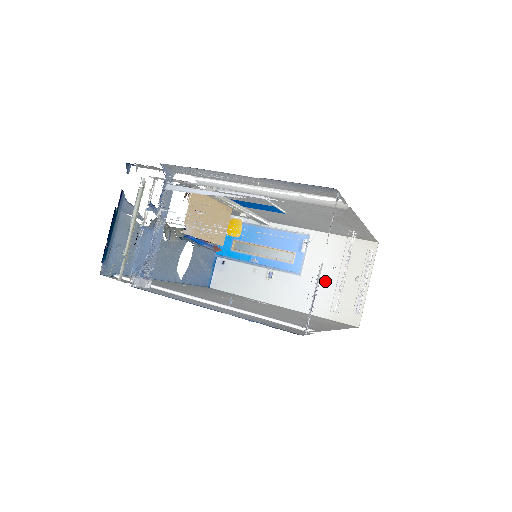
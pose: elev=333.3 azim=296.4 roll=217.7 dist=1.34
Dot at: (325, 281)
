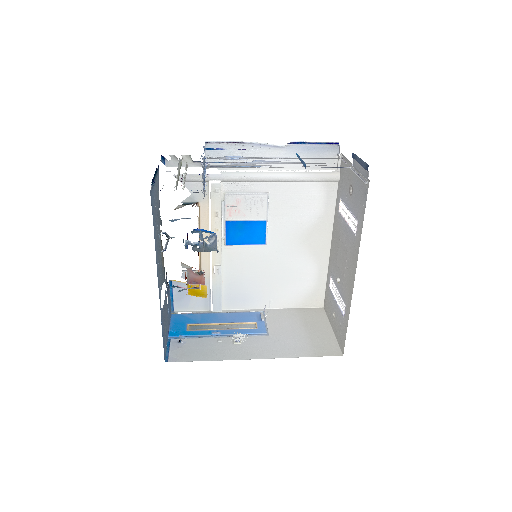
Dot at: (294, 334)
